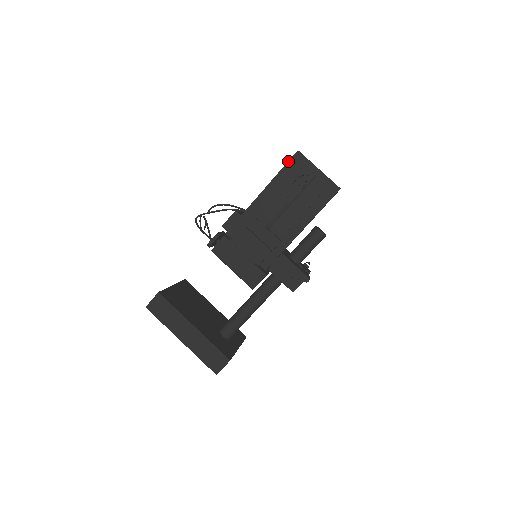
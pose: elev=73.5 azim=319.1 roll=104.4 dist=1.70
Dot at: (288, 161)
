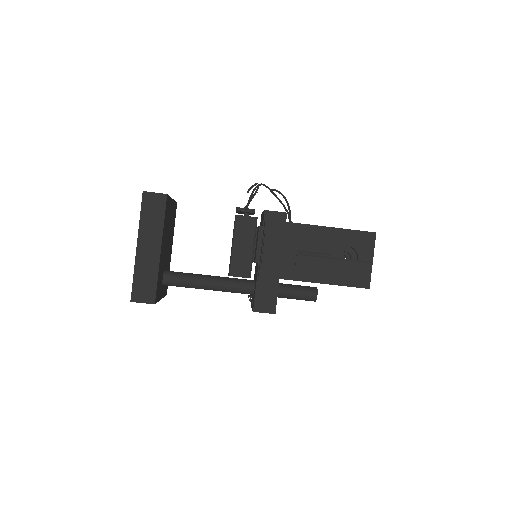
Dot at: occluded
